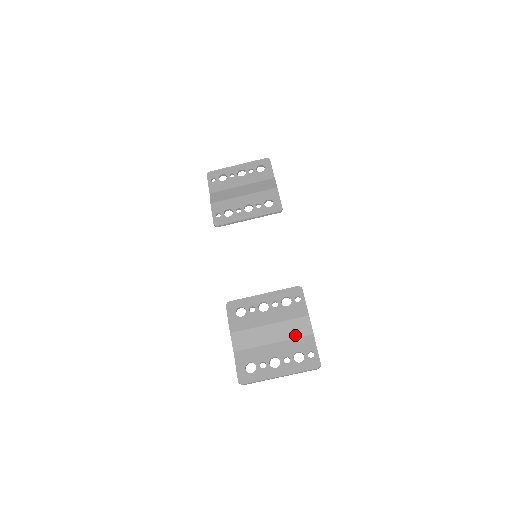
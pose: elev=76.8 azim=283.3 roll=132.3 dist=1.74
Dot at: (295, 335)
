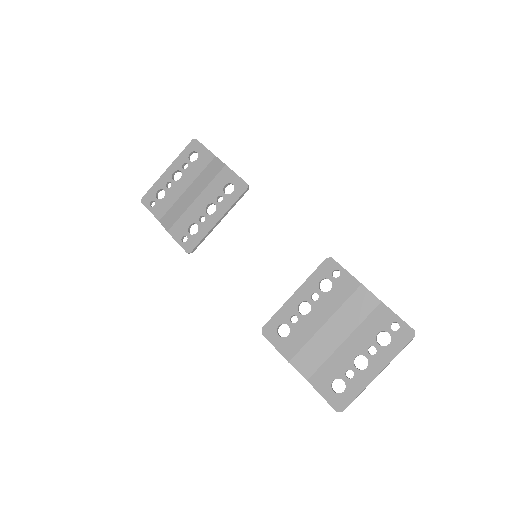
Dot at: (361, 316)
